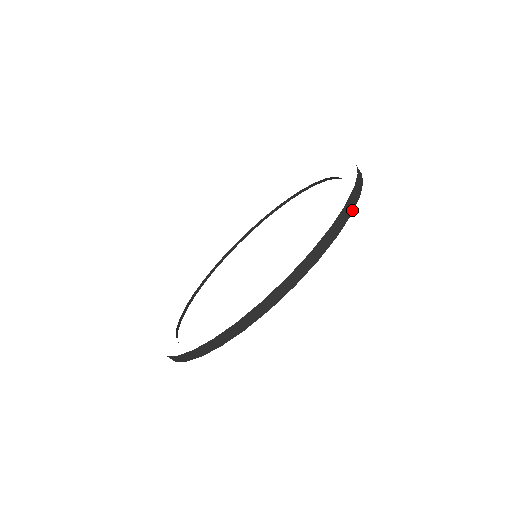
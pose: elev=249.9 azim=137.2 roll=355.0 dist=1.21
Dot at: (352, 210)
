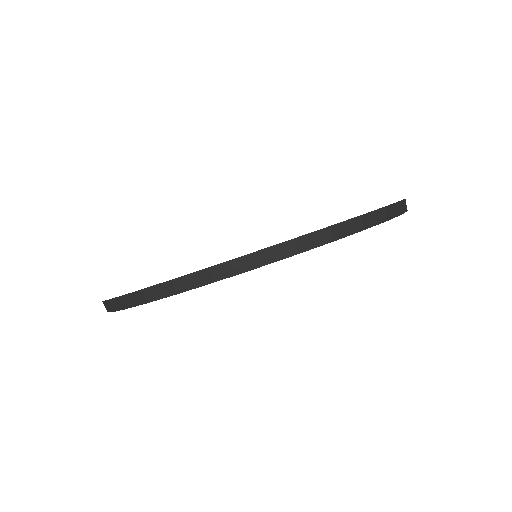
Dot at: (390, 218)
